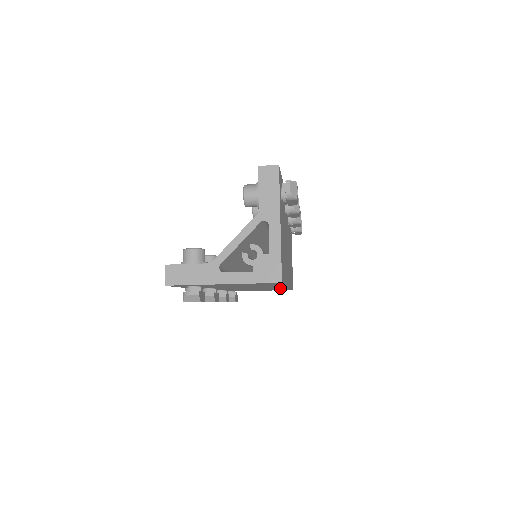
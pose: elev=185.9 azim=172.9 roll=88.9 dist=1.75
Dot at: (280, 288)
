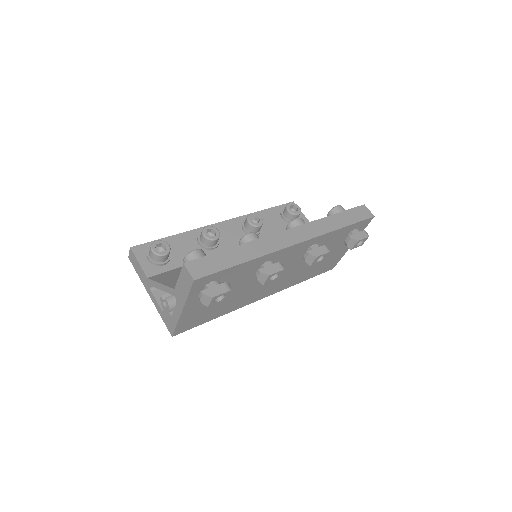
Dot at: occluded
